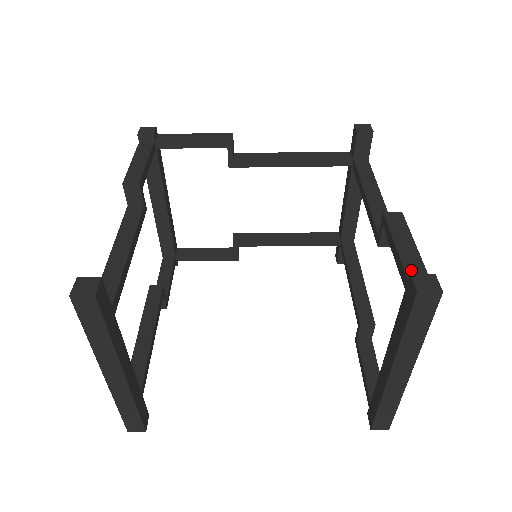
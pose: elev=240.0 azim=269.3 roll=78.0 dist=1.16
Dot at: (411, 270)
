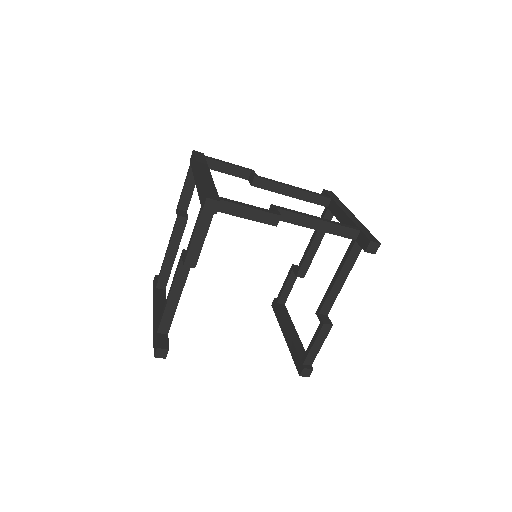
Dot at: (308, 359)
